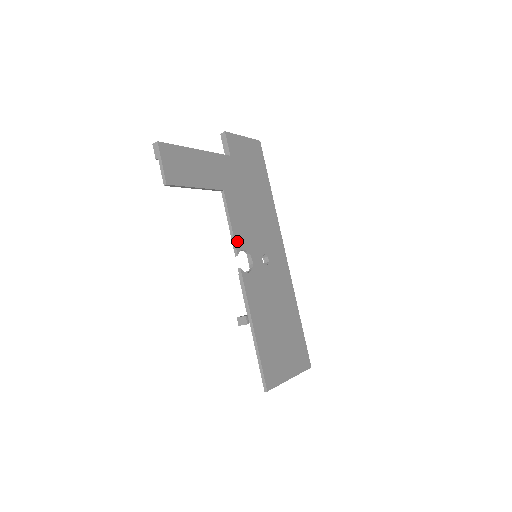
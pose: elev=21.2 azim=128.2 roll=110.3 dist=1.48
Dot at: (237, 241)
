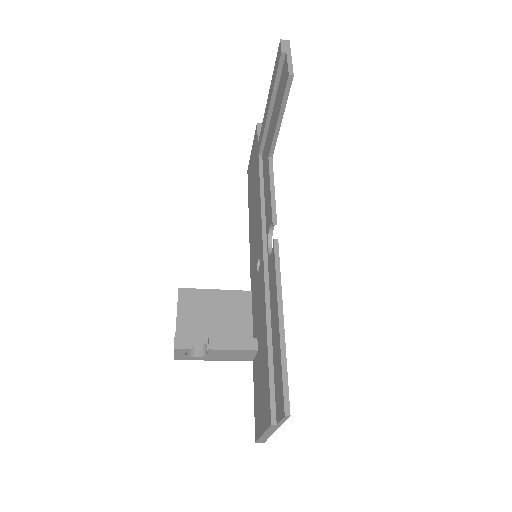
Dot at: (275, 212)
